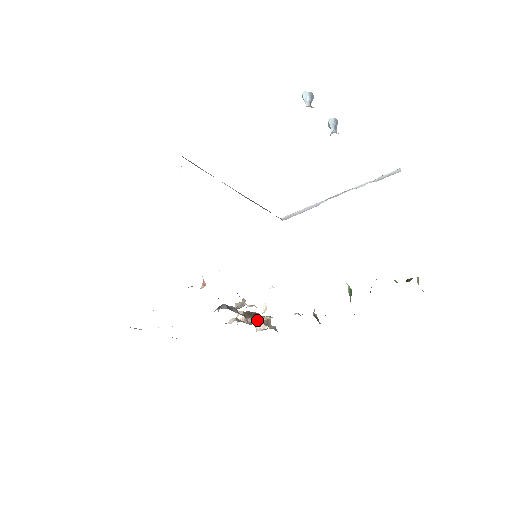
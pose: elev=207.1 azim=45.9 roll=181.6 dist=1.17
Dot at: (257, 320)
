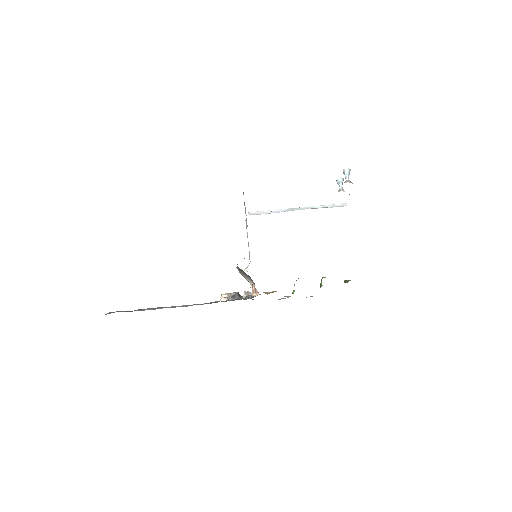
Dot at: occluded
